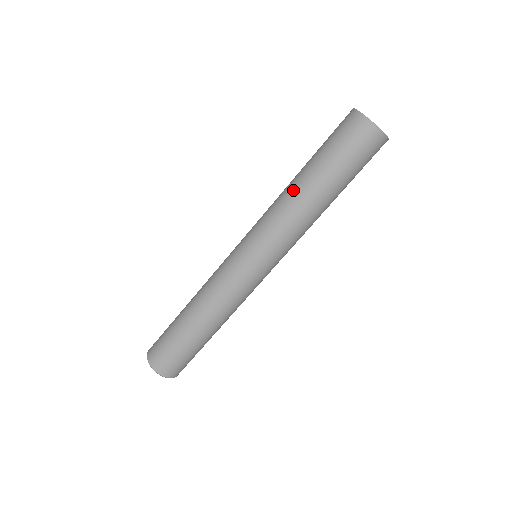
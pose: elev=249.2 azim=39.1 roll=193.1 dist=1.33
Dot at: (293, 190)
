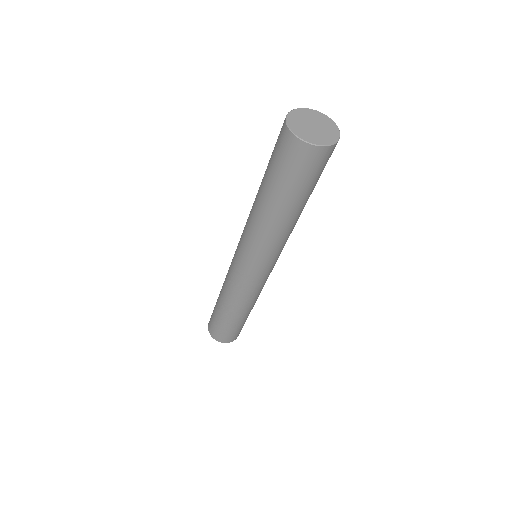
Dot at: (255, 207)
